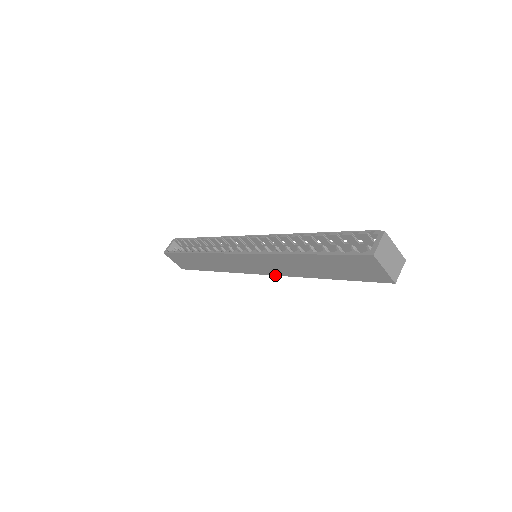
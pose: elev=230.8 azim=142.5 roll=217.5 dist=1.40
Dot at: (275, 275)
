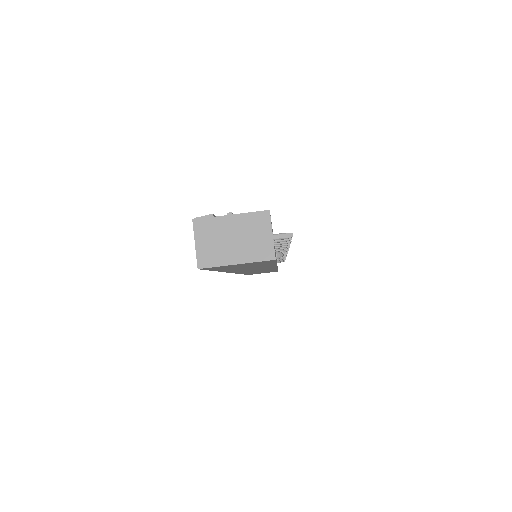
Dot at: (276, 267)
